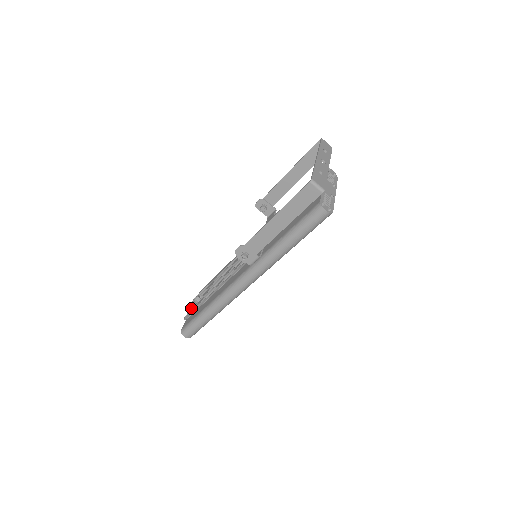
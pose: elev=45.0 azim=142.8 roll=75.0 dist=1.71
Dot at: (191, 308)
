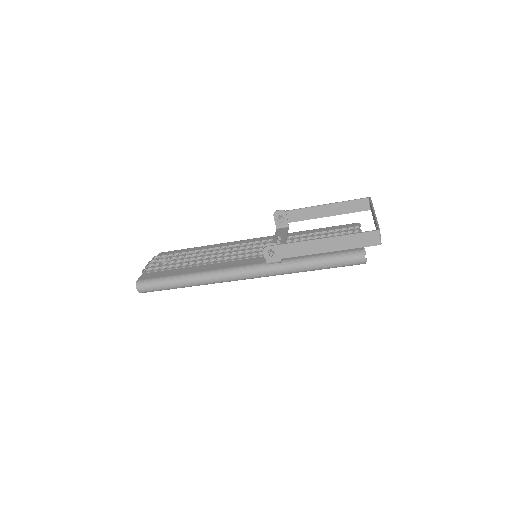
Dot at: (153, 265)
